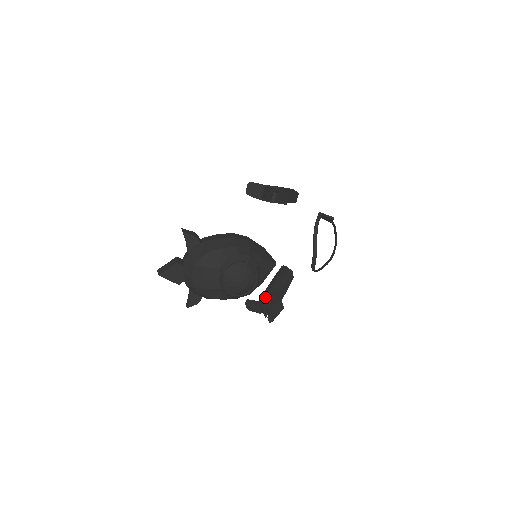
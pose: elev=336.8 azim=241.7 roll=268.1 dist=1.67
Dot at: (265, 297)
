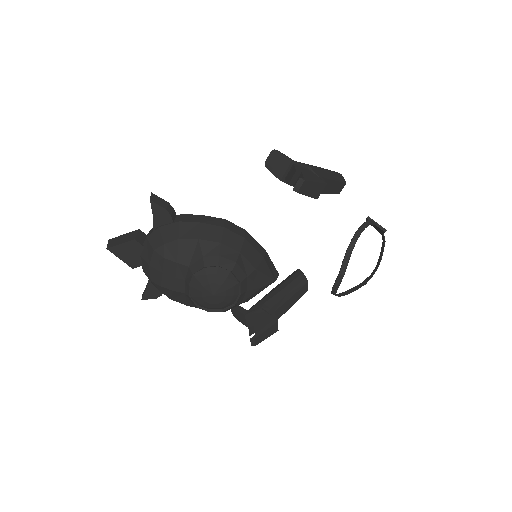
Dot at: (258, 308)
